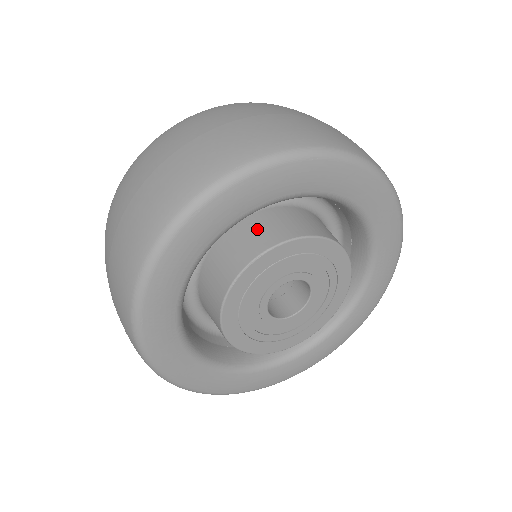
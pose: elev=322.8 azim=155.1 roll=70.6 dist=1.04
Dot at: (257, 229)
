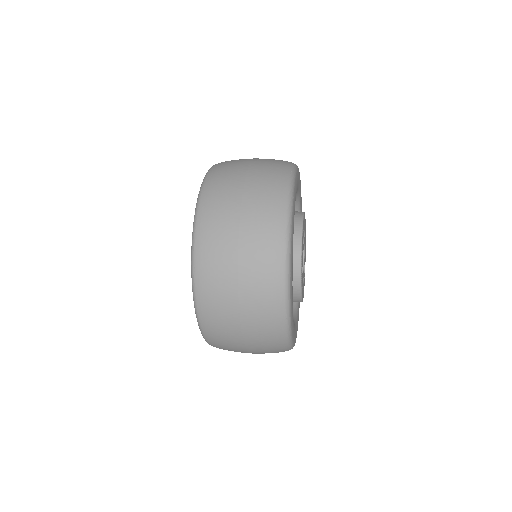
Dot at: occluded
